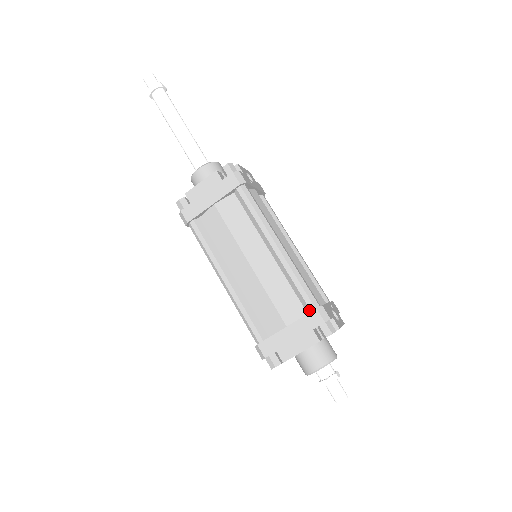
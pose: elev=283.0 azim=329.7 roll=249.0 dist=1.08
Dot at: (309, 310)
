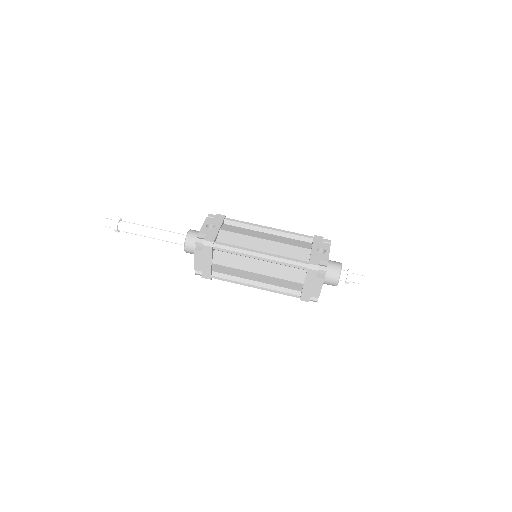
Dot at: (305, 270)
